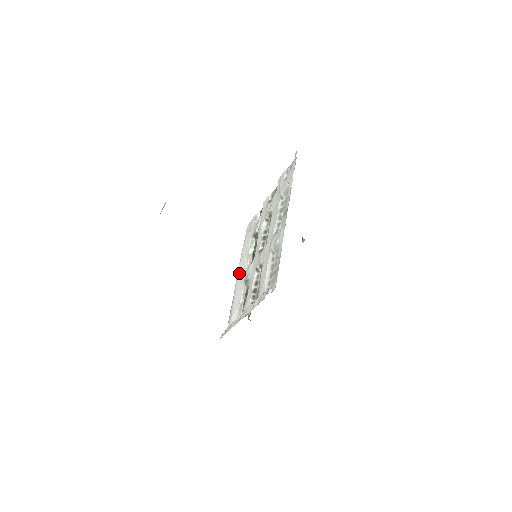
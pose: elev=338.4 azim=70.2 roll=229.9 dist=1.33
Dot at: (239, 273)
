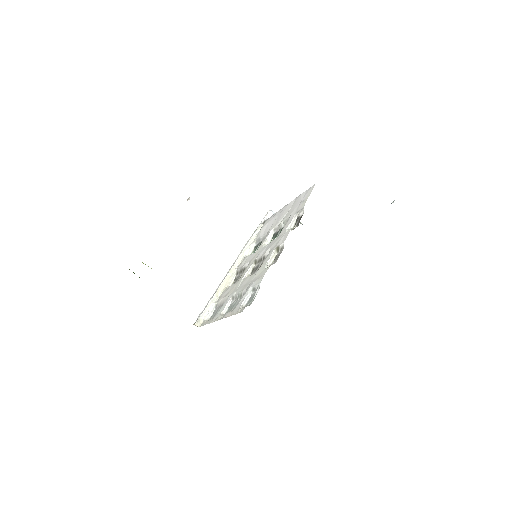
Dot at: (283, 211)
